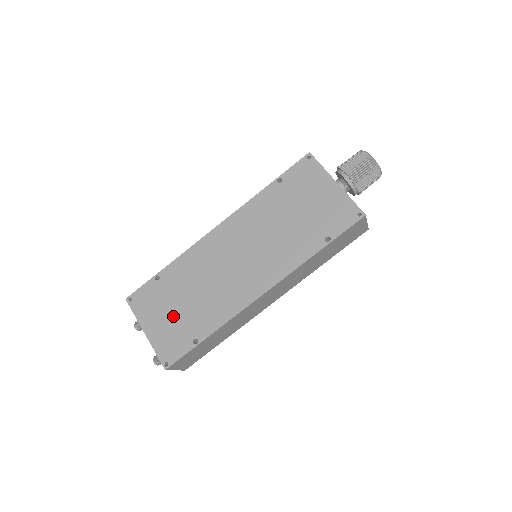
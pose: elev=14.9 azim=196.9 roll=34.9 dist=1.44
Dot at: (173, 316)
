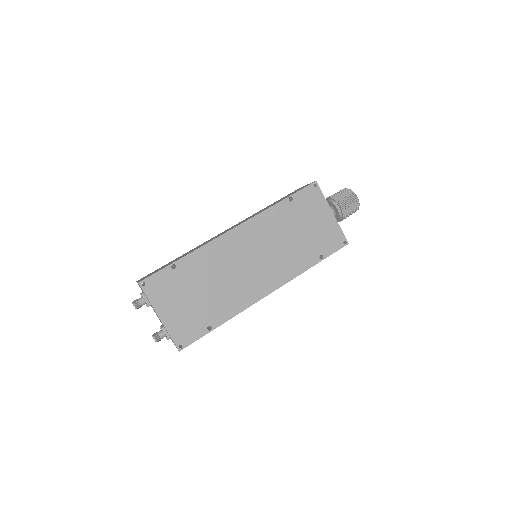
Dot at: (189, 304)
